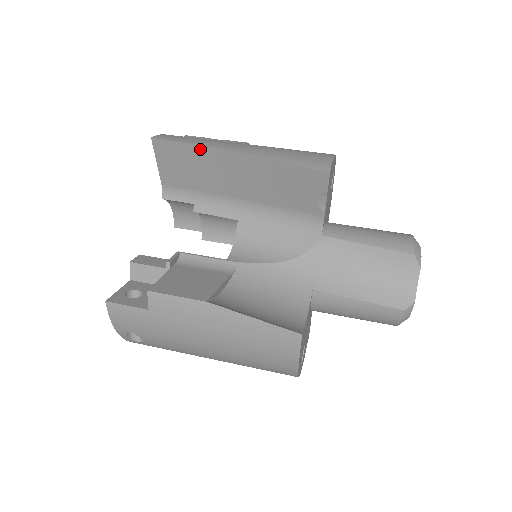
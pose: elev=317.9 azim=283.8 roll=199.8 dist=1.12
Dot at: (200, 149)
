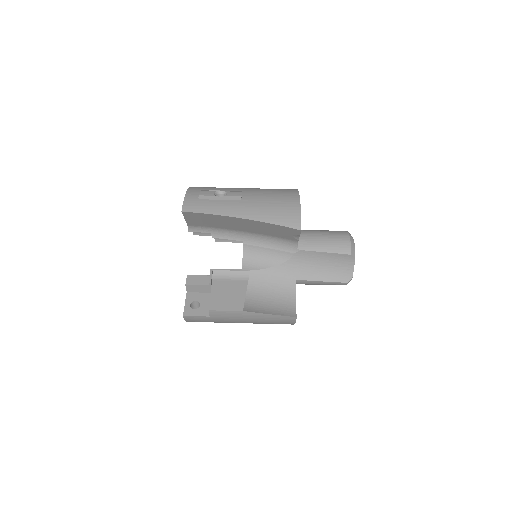
Dot at: (216, 216)
